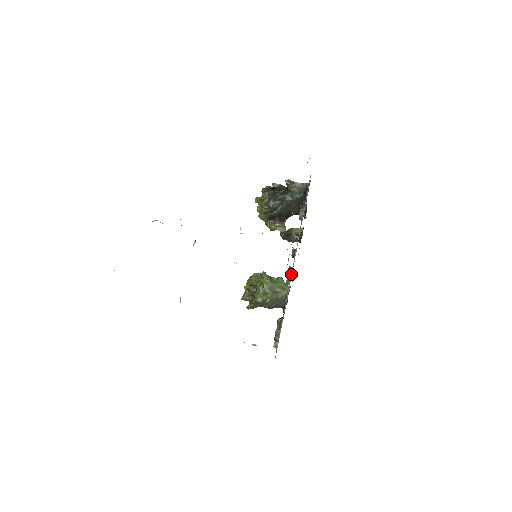
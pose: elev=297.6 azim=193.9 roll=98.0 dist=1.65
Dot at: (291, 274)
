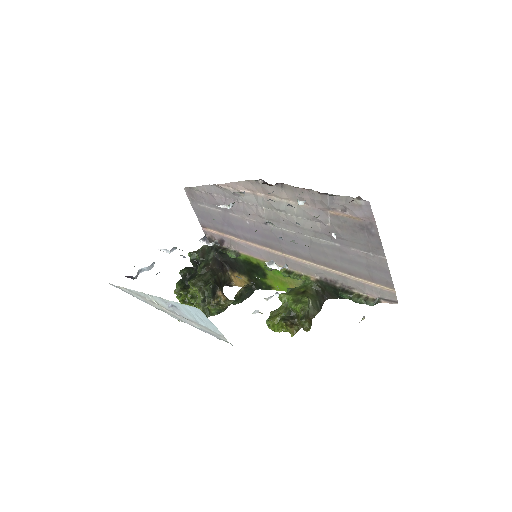
Dot at: (293, 259)
